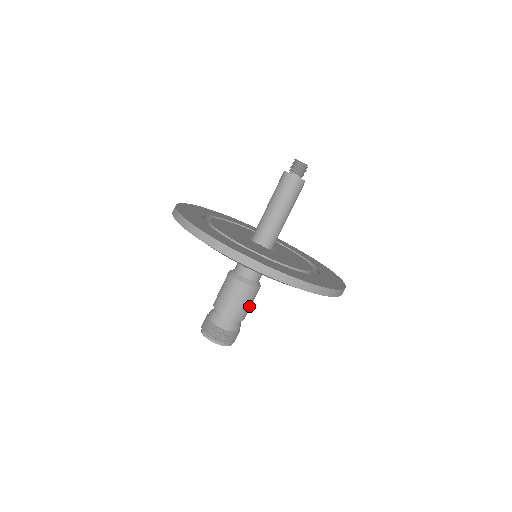
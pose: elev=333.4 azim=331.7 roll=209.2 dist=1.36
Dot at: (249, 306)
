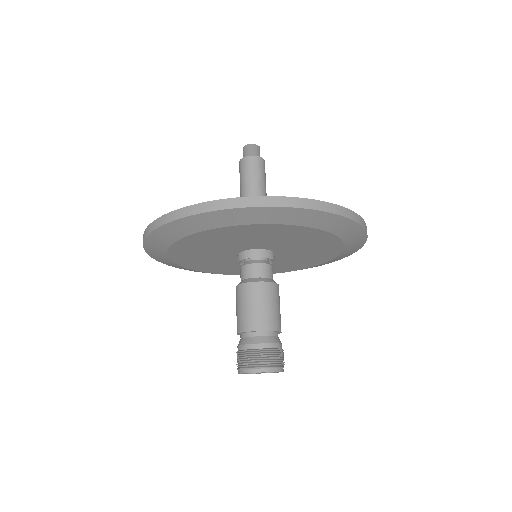
Dot at: occluded
